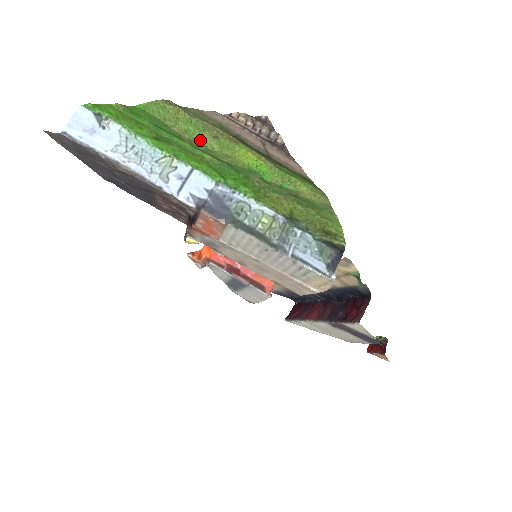
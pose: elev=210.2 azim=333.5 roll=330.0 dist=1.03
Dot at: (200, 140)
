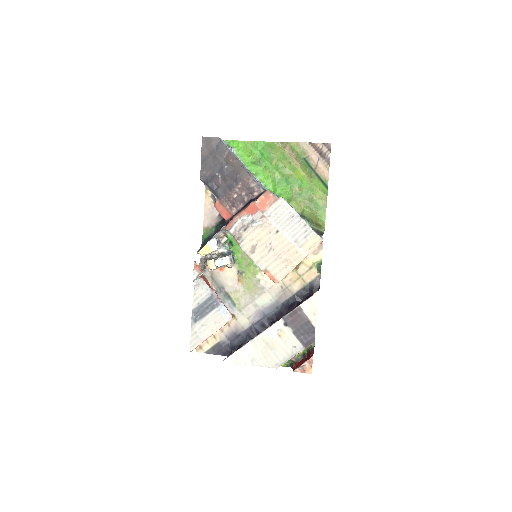
Dot at: (282, 162)
